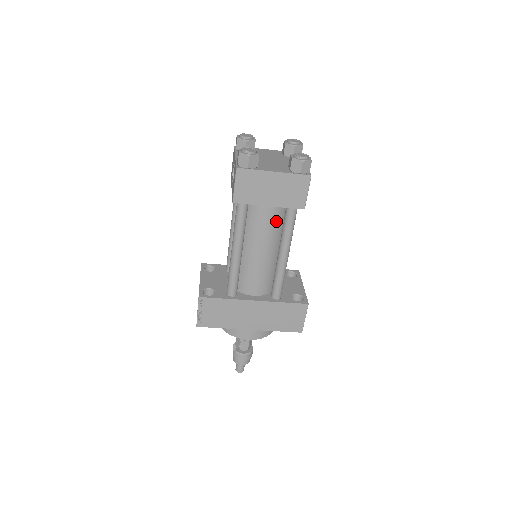
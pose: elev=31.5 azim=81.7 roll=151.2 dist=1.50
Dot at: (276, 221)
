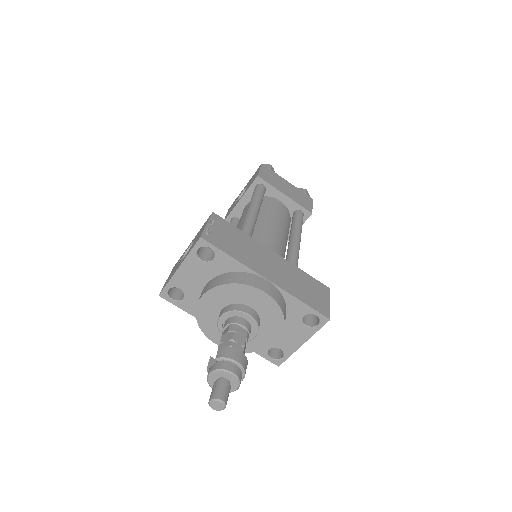
Dot at: (286, 218)
